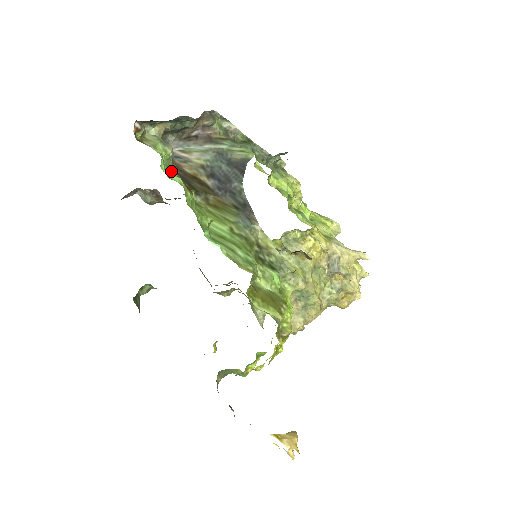
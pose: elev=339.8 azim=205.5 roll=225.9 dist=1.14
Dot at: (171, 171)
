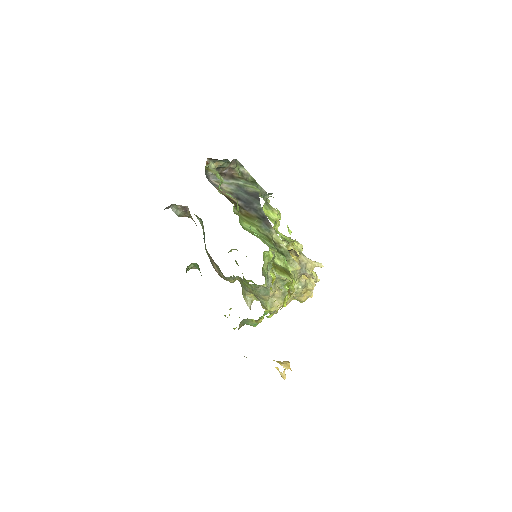
Dot at: (219, 191)
